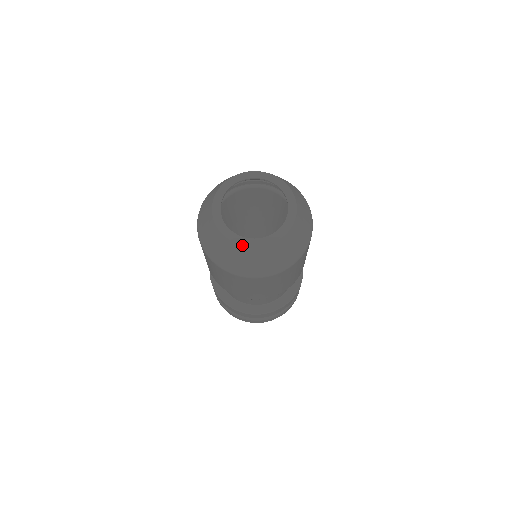
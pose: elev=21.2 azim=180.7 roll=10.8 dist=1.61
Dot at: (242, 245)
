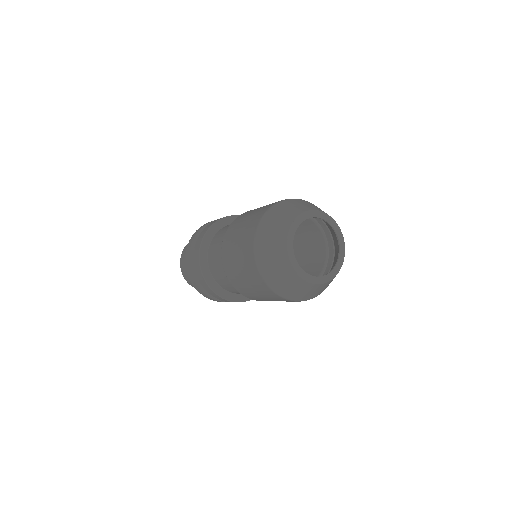
Dot at: (311, 283)
